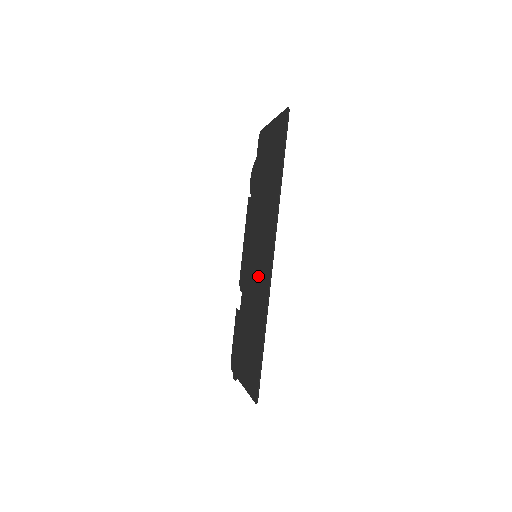
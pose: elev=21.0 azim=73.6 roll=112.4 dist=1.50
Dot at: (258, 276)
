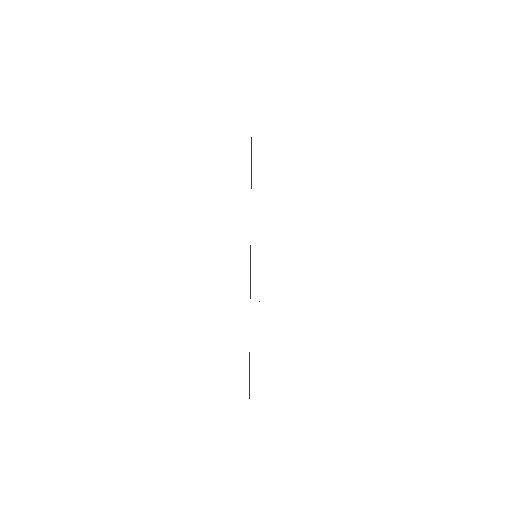
Dot at: occluded
